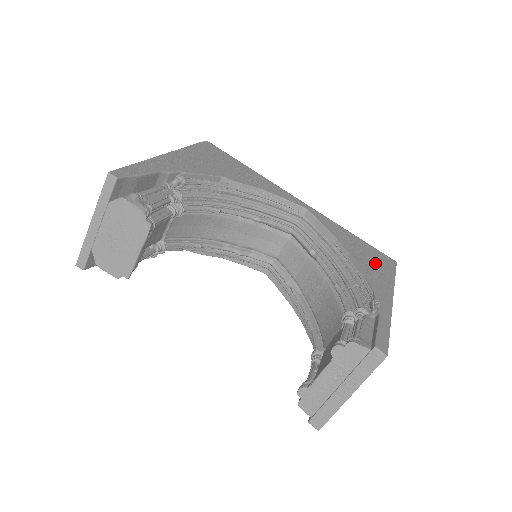
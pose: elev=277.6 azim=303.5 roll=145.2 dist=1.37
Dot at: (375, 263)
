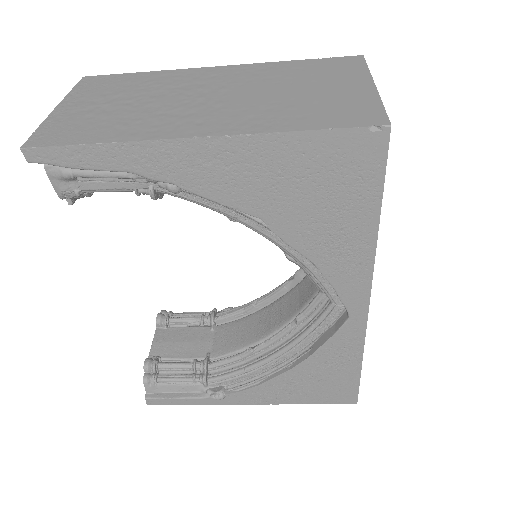
Dot at: (311, 389)
